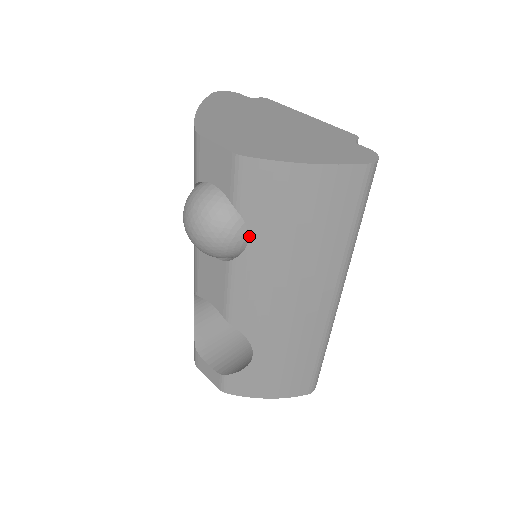
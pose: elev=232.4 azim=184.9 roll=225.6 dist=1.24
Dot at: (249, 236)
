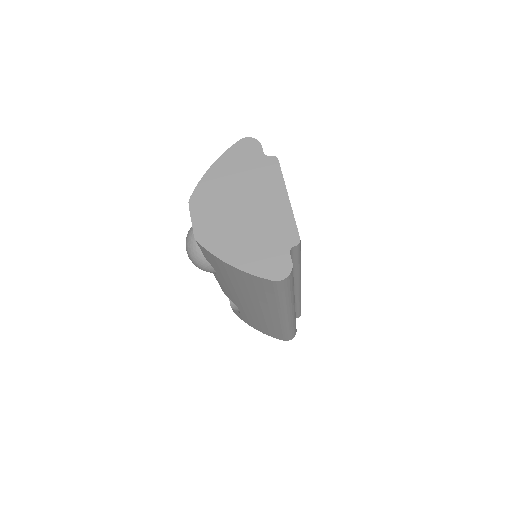
Dot at: (215, 271)
